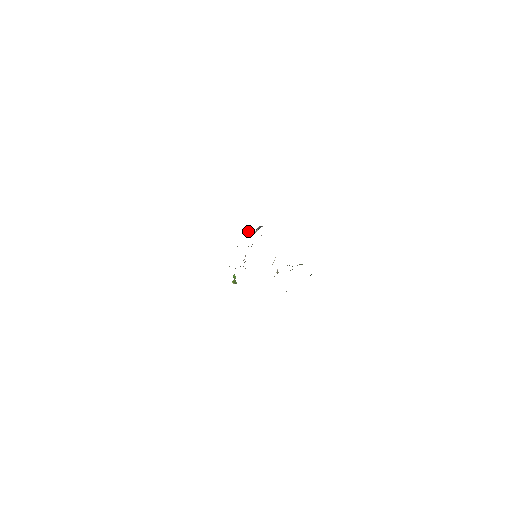
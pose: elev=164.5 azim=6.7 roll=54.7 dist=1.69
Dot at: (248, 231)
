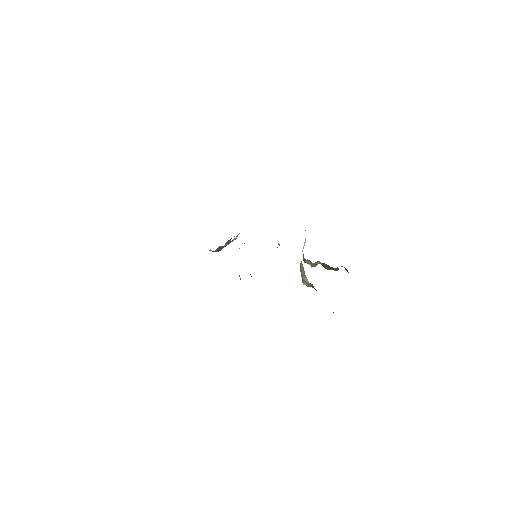
Dot at: occluded
